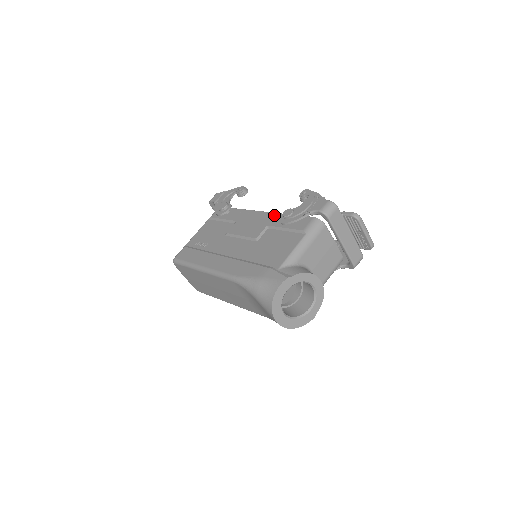
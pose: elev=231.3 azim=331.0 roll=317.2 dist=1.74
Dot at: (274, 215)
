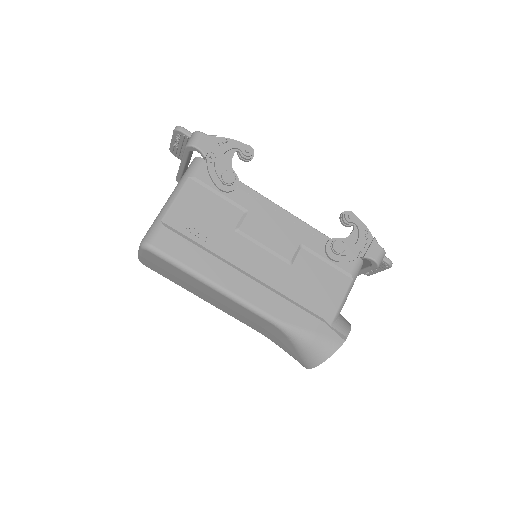
Dot at: (307, 228)
